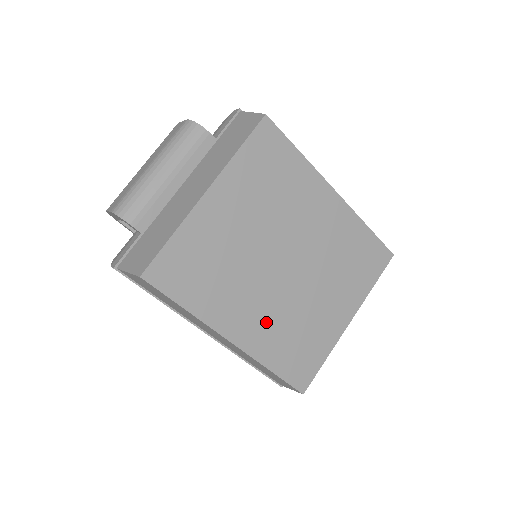
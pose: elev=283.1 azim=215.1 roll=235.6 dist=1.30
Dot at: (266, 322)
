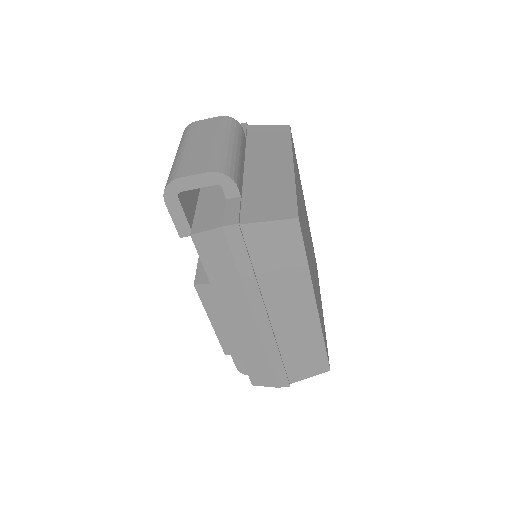
Dot at: (316, 294)
